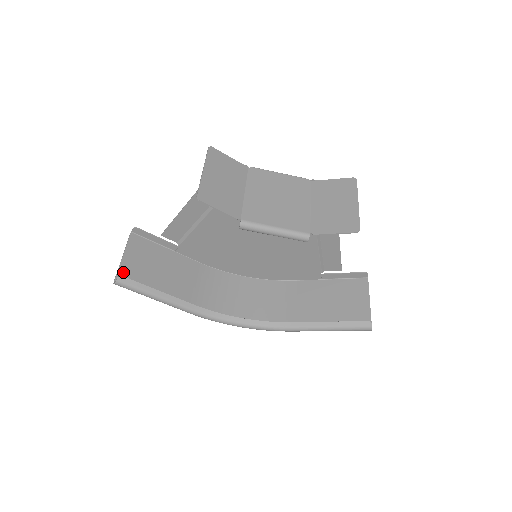
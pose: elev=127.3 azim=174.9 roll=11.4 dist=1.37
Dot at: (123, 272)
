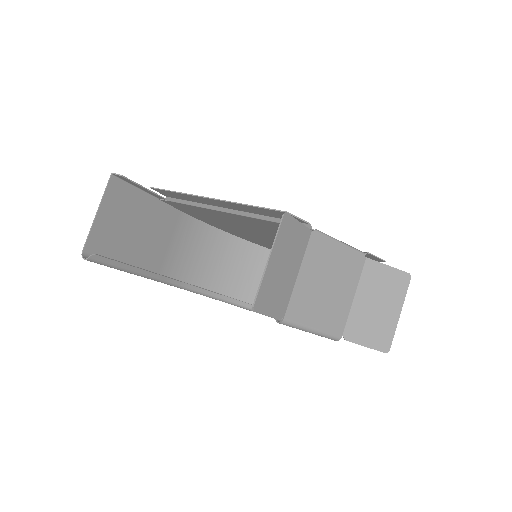
Dot at: (94, 237)
